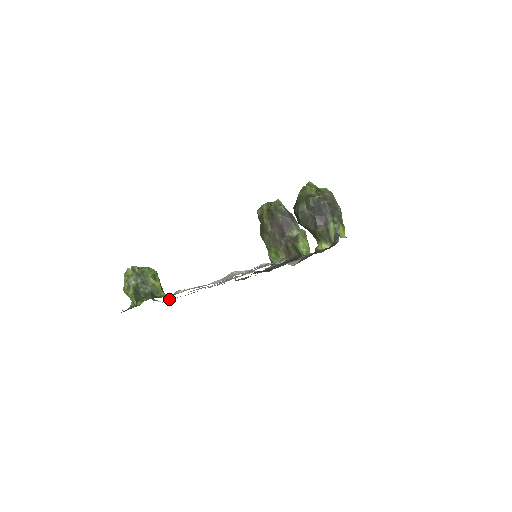
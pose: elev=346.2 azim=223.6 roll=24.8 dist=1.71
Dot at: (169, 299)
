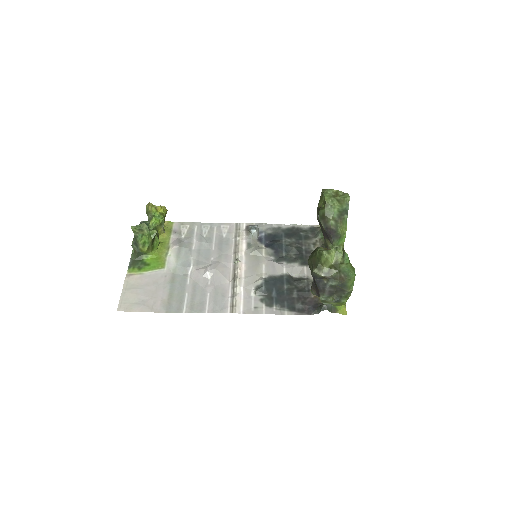
Dot at: (178, 235)
